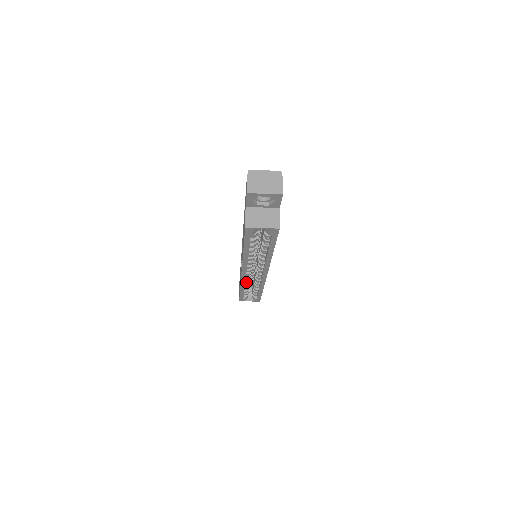
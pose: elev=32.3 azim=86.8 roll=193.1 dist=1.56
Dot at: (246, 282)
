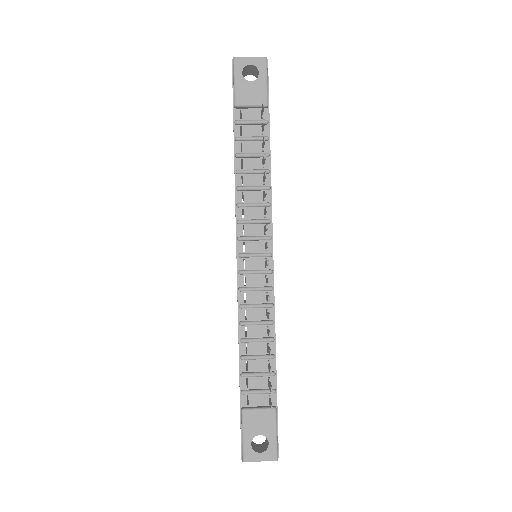
Dot at: occluded
